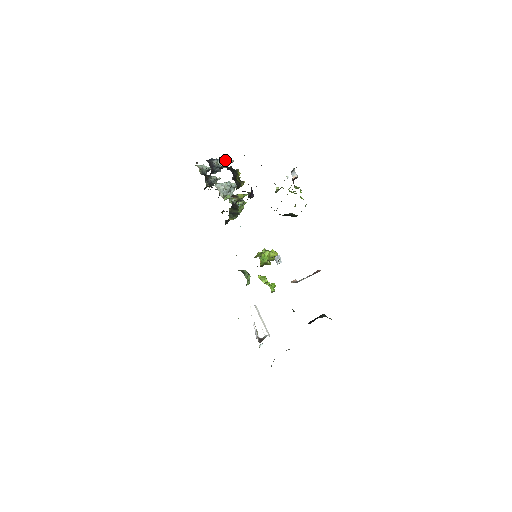
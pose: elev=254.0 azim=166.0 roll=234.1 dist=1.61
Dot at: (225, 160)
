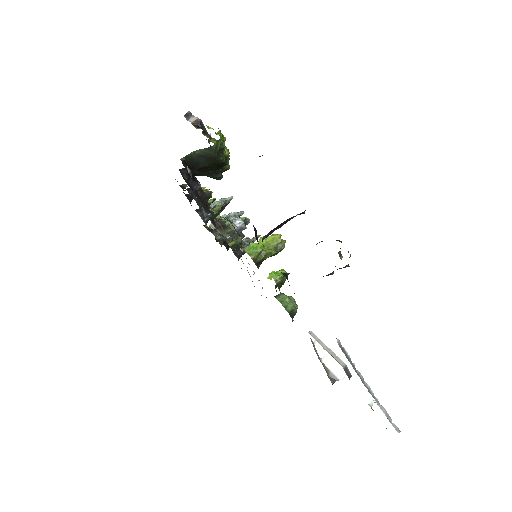
Dot at: (222, 201)
